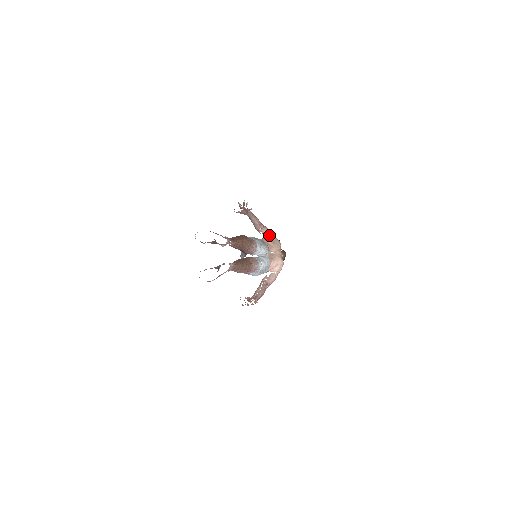
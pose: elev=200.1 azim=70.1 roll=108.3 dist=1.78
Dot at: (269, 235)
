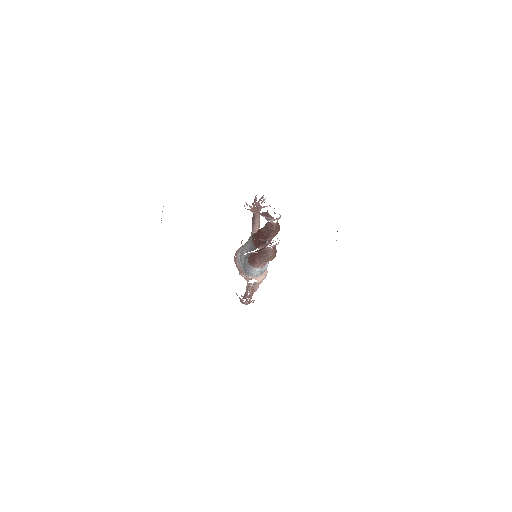
Dot at: occluded
